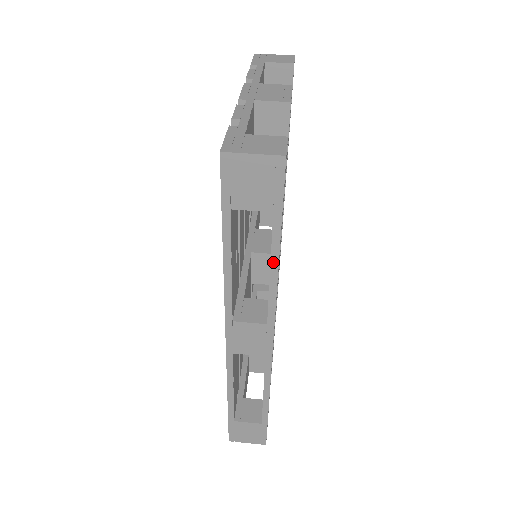
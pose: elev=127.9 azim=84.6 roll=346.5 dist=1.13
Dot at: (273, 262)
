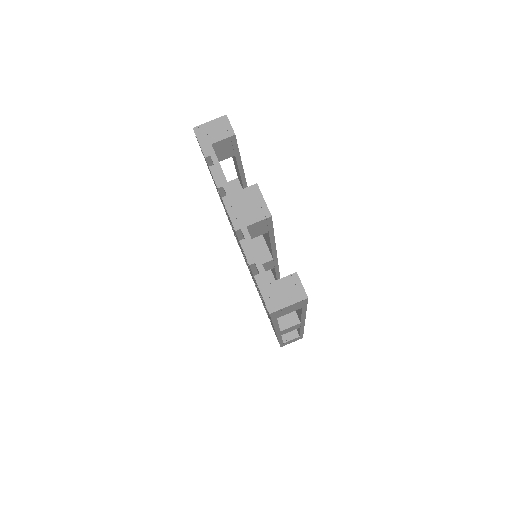
Dot at: (303, 314)
